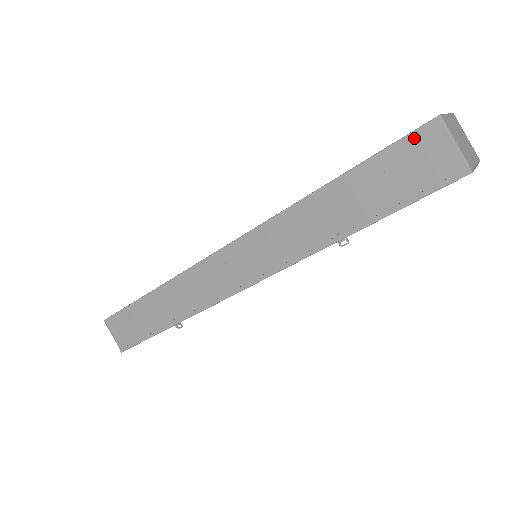
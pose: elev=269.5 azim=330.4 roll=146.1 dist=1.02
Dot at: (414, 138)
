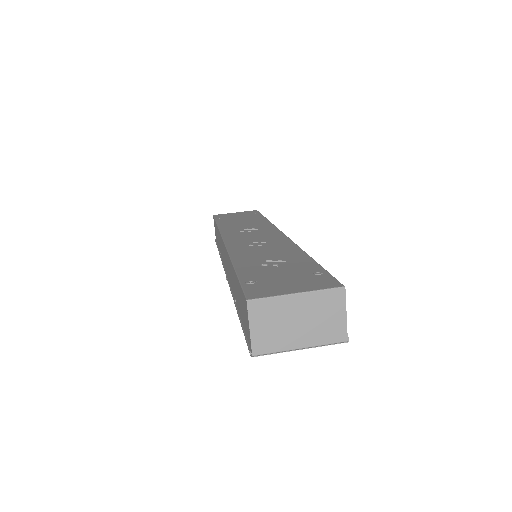
Dot at: (243, 297)
